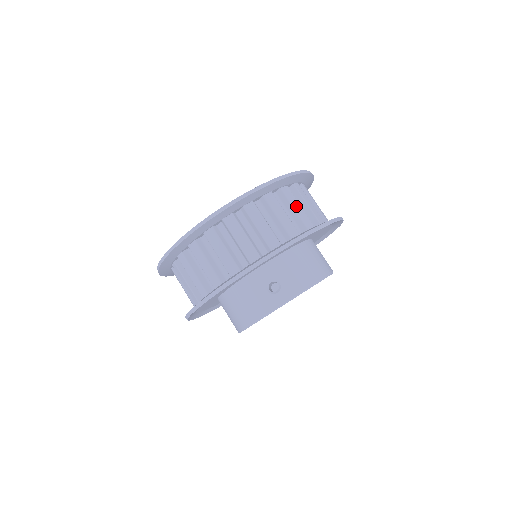
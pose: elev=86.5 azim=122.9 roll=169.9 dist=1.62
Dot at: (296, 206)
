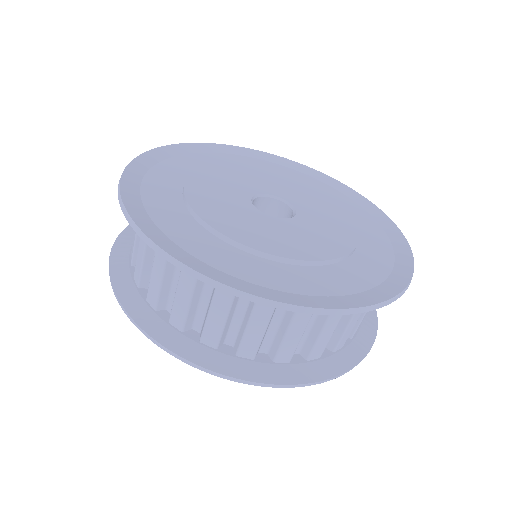
Dot at: (328, 329)
